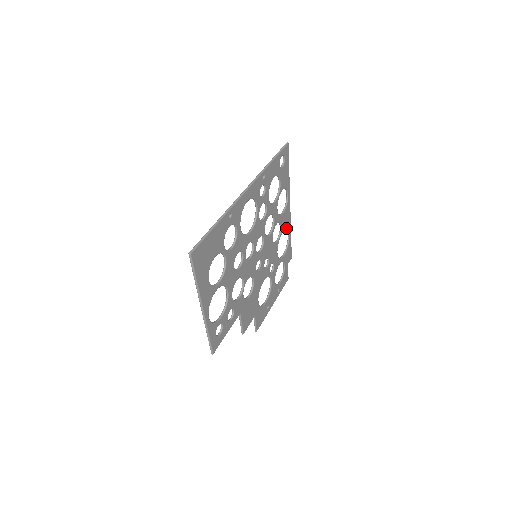
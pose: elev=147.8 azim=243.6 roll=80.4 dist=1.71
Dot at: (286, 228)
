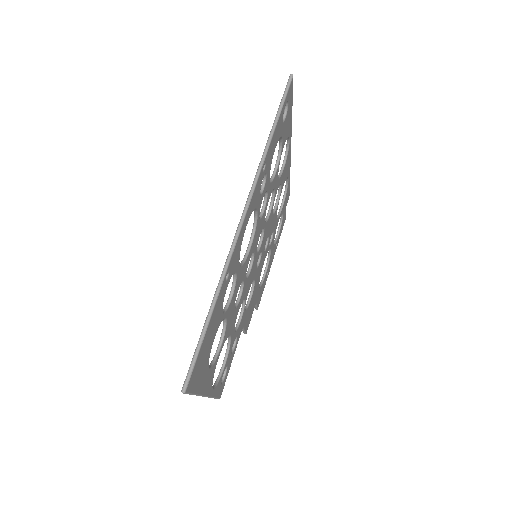
Dot at: (286, 178)
